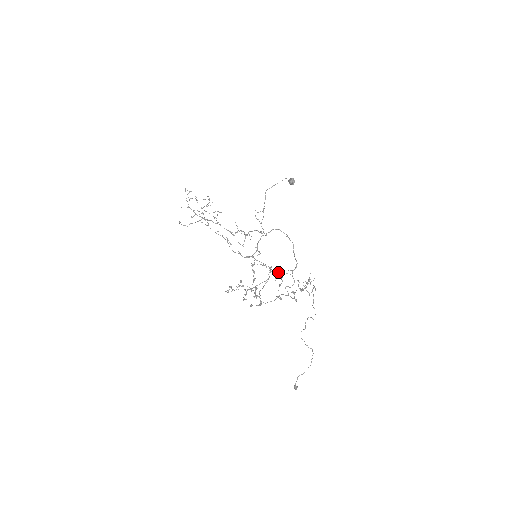
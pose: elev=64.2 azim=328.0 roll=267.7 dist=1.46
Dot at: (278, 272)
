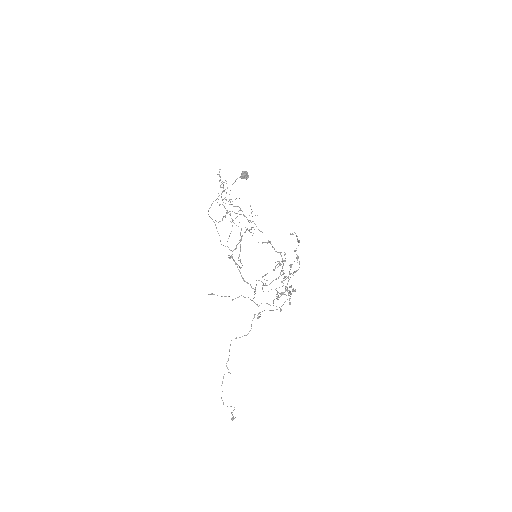
Dot at: occluded
